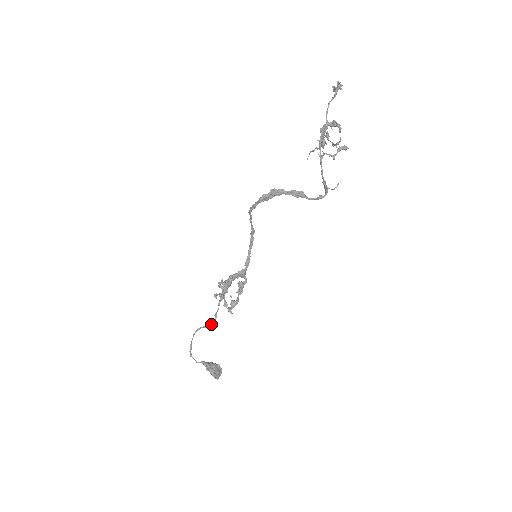
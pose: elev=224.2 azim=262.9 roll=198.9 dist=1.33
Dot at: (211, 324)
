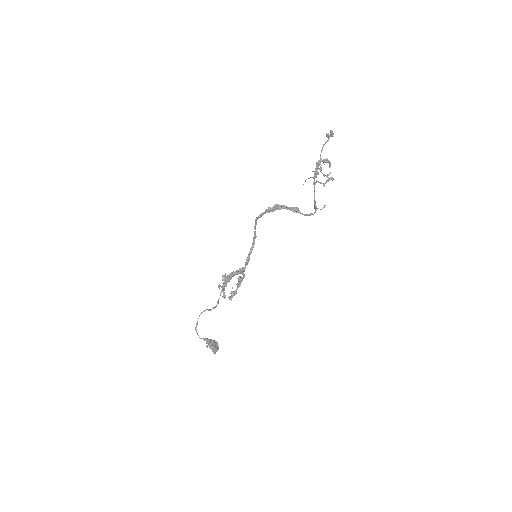
Dot at: (214, 308)
